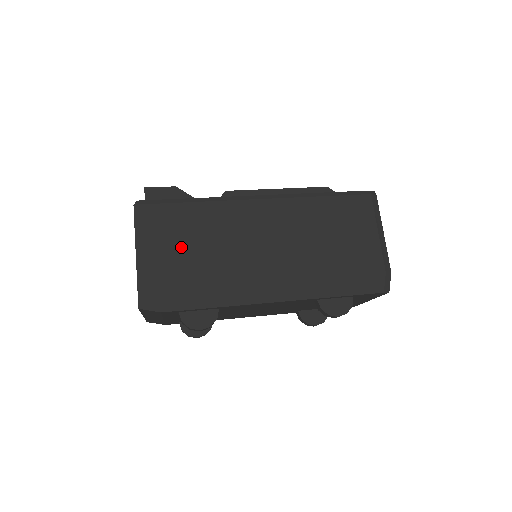
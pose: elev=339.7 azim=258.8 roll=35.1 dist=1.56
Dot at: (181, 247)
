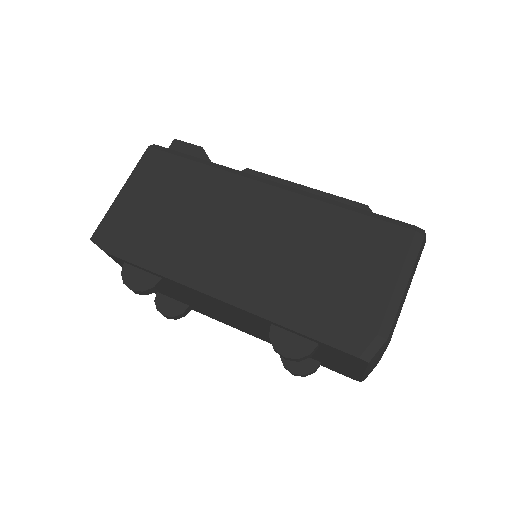
Dot at: (163, 200)
